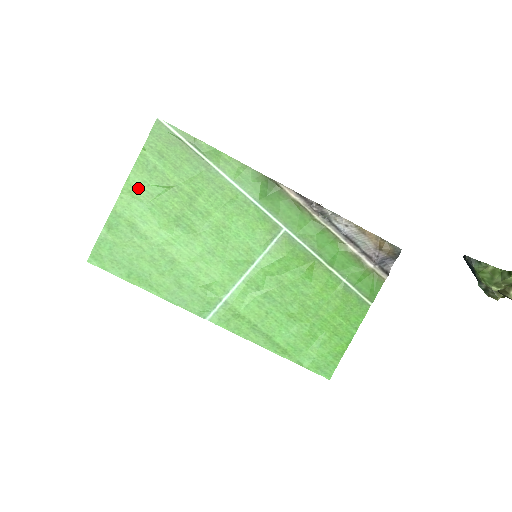
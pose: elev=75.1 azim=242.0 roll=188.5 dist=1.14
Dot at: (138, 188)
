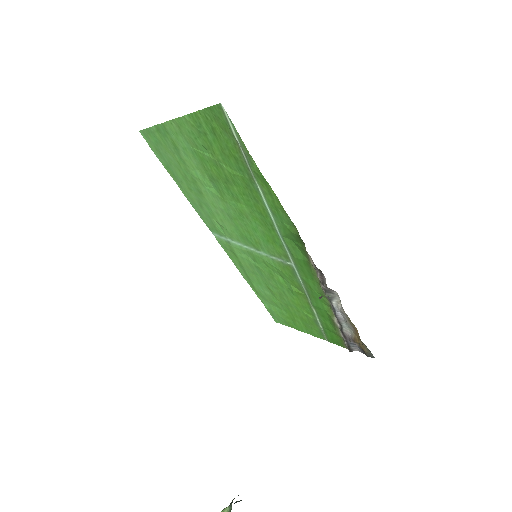
Dot at: (186, 132)
